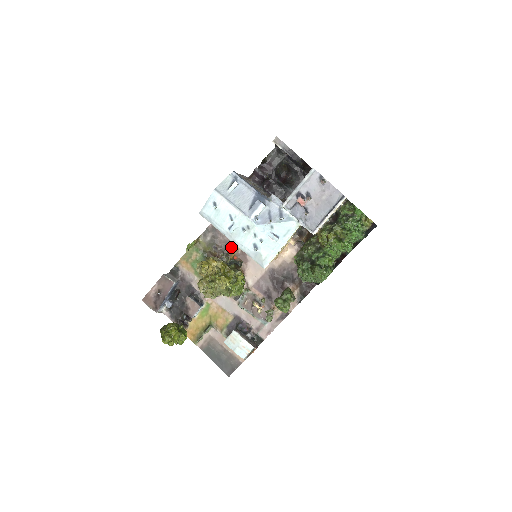
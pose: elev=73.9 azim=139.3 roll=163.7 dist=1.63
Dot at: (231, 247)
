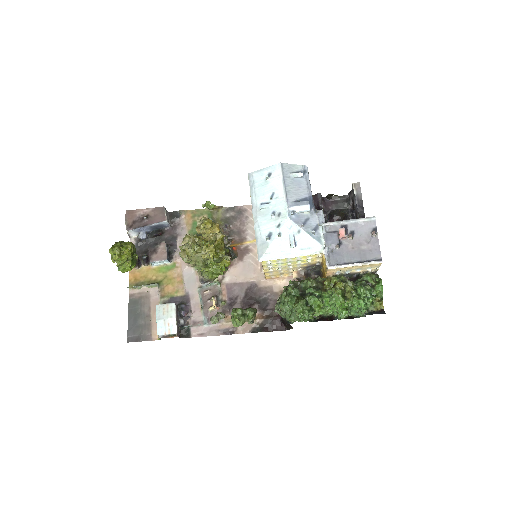
Dot at: (239, 238)
